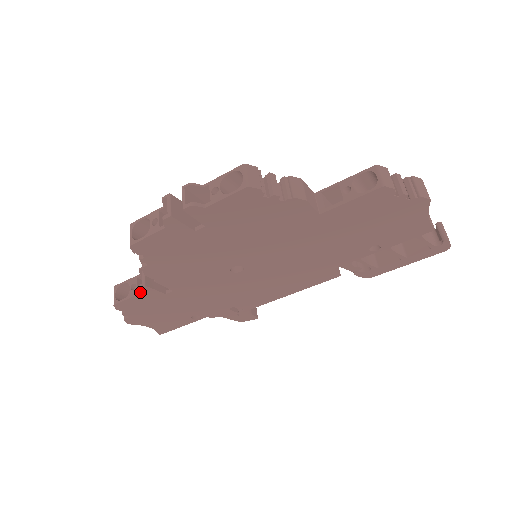
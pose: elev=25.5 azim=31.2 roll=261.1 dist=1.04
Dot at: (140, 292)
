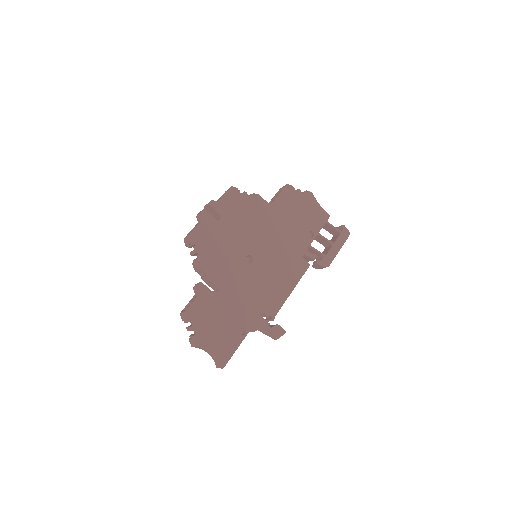
Dot at: (199, 292)
